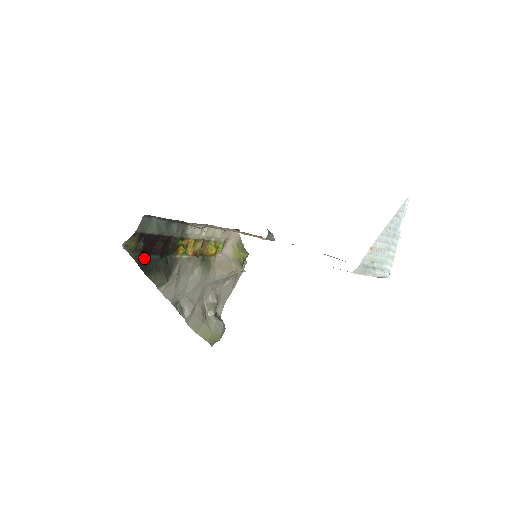
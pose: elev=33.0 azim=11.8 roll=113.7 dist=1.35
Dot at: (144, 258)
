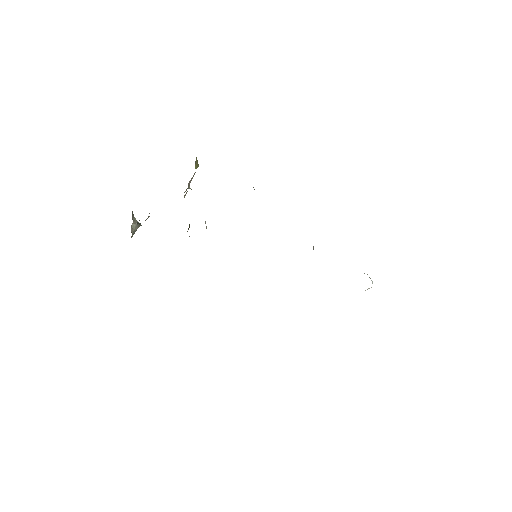
Dot at: occluded
